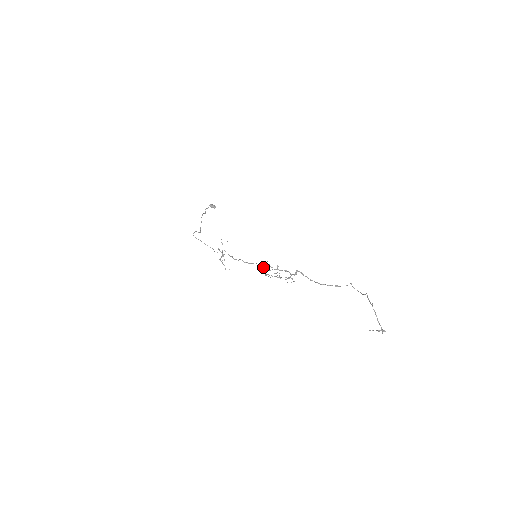
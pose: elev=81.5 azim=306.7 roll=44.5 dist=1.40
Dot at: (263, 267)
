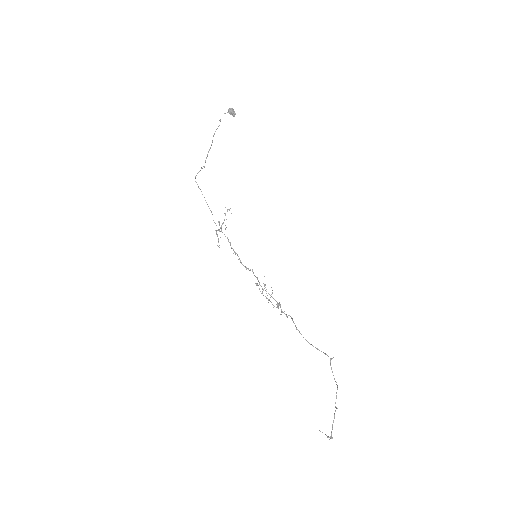
Dot at: (258, 280)
